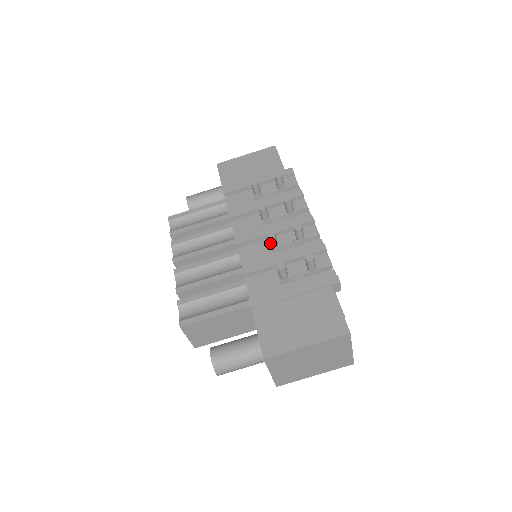
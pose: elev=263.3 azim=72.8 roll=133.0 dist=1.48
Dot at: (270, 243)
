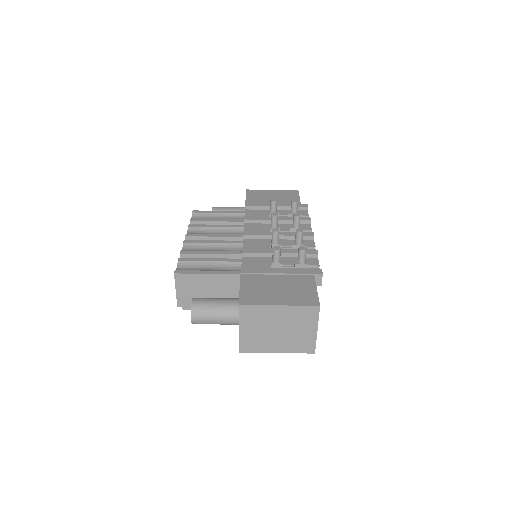
Dot at: (273, 237)
